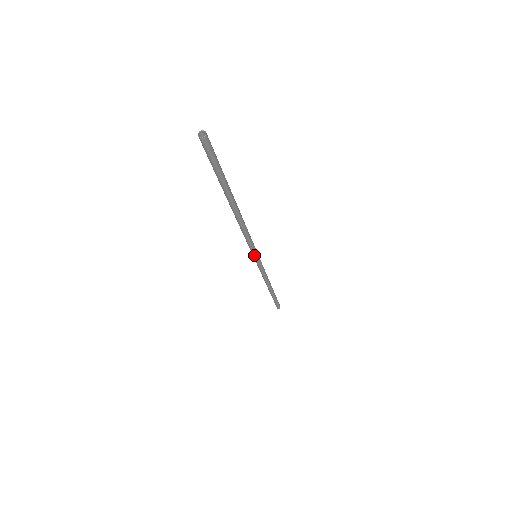
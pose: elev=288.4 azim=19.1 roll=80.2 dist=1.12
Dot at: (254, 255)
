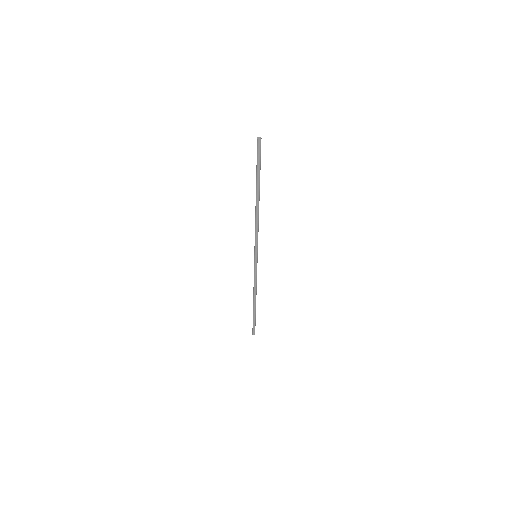
Dot at: (257, 253)
